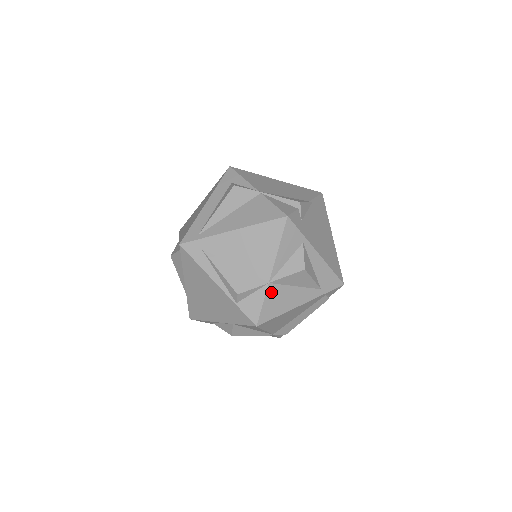
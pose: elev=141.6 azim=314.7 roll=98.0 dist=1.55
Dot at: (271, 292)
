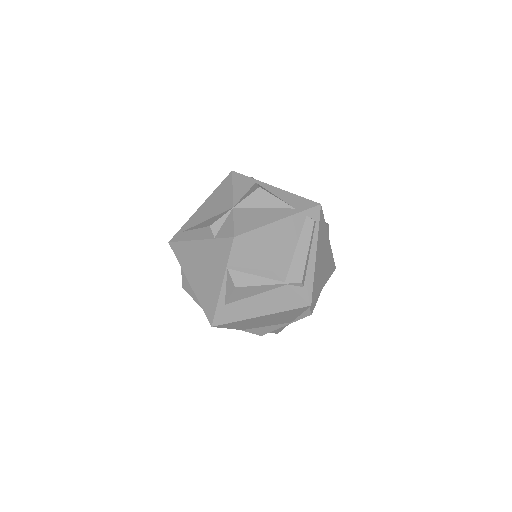
Dot at: (239, 214)
